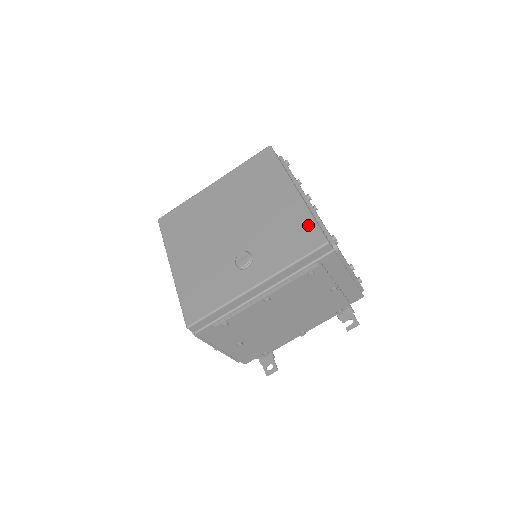
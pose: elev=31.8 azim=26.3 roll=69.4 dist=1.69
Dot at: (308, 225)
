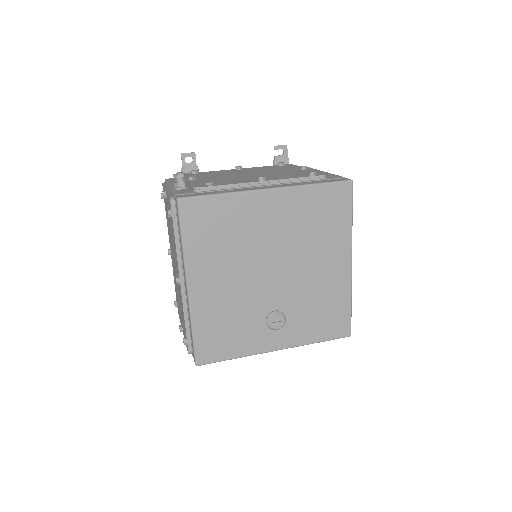
Dot at: (344, 312)
